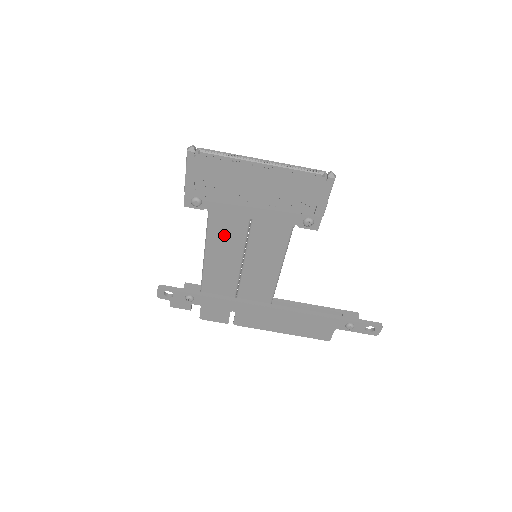
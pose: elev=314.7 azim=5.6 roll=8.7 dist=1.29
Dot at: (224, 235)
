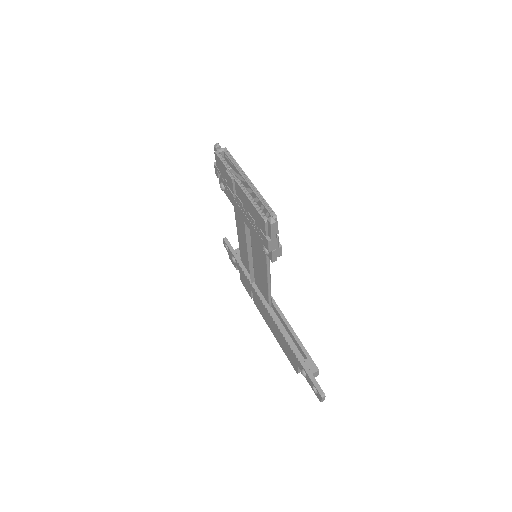
Dot at: (241, 224)
